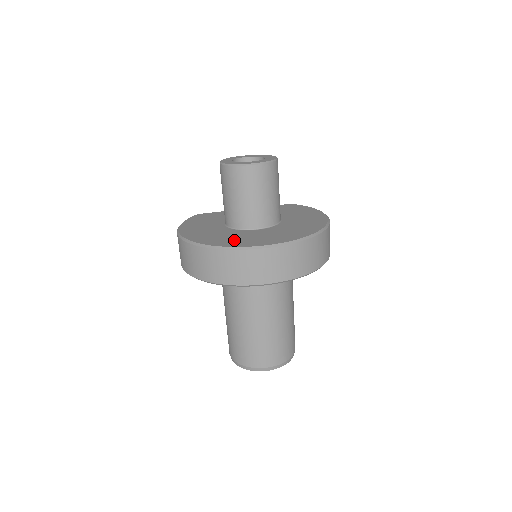
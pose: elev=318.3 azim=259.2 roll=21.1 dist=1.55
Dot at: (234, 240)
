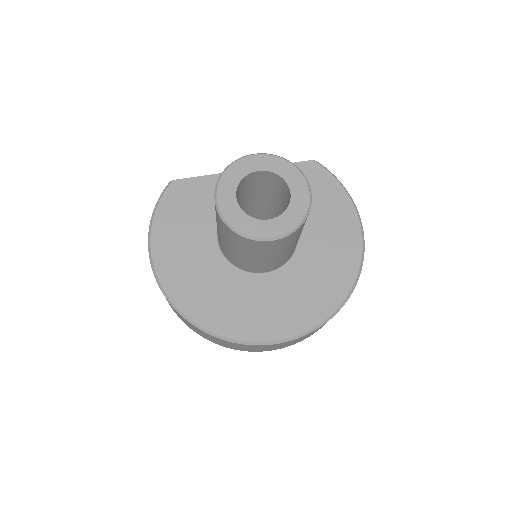
Dot at: (234, 313)
